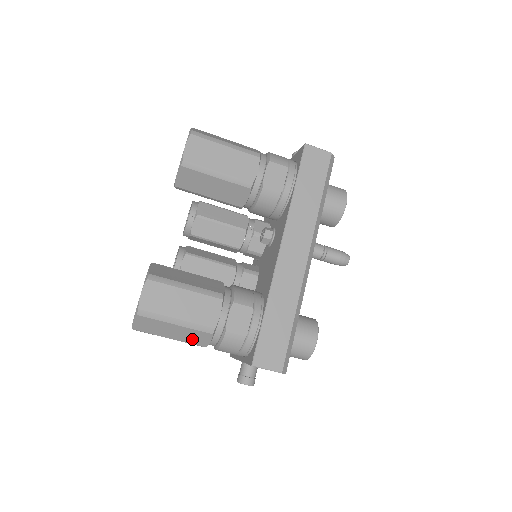
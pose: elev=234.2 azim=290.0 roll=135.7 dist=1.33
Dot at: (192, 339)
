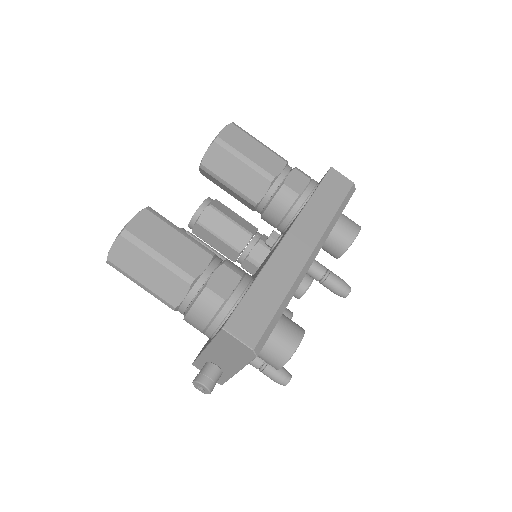
Dot at: (165, 290)
